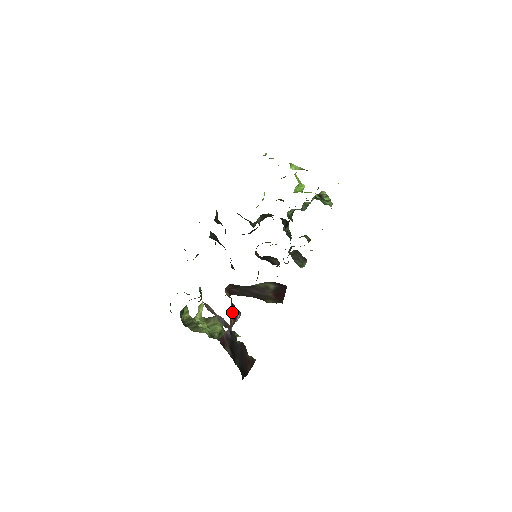
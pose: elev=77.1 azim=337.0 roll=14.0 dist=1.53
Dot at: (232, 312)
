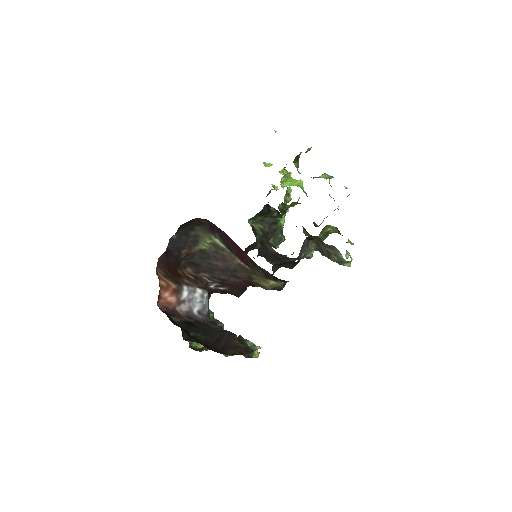
Dot at: (170, 275)
